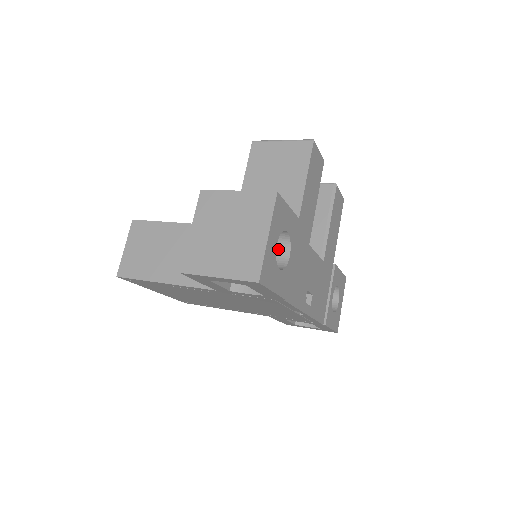
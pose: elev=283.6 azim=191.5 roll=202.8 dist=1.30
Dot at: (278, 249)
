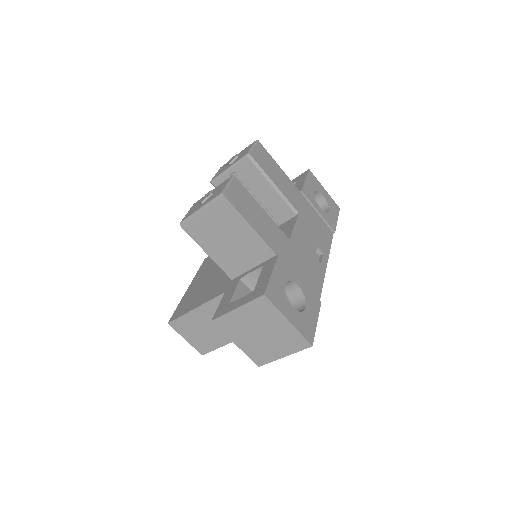
Dot at: (286, 287)
